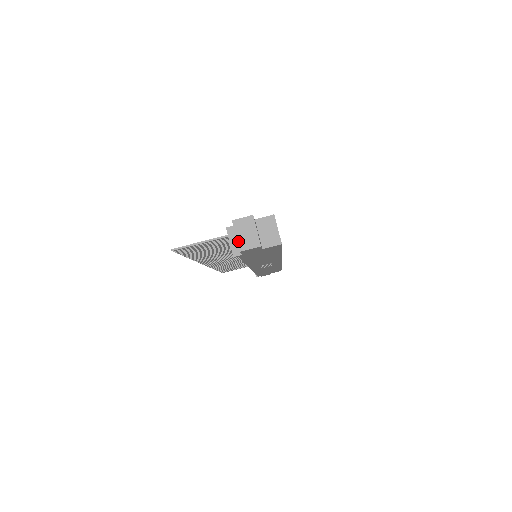
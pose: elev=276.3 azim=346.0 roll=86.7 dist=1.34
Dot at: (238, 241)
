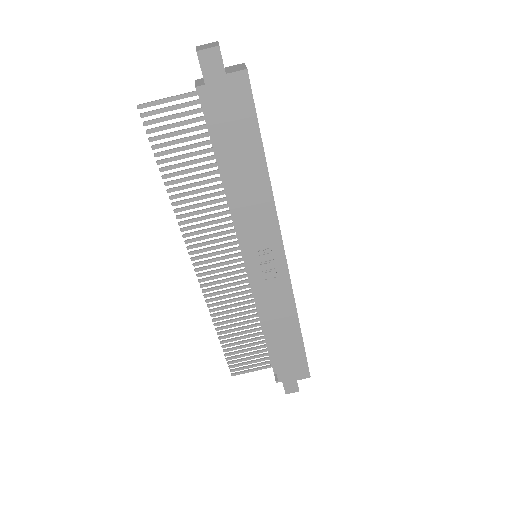
Dot at: (197, 49)
